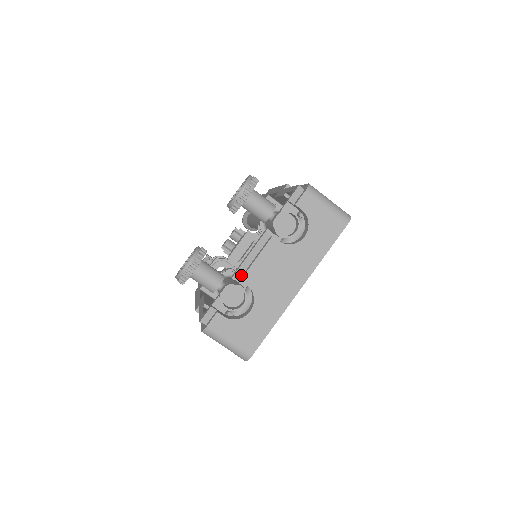
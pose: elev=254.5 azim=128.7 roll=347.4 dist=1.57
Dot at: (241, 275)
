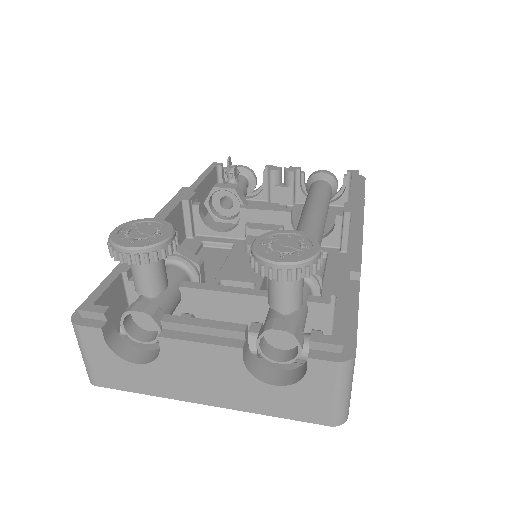
Dot at: (169, 328)
